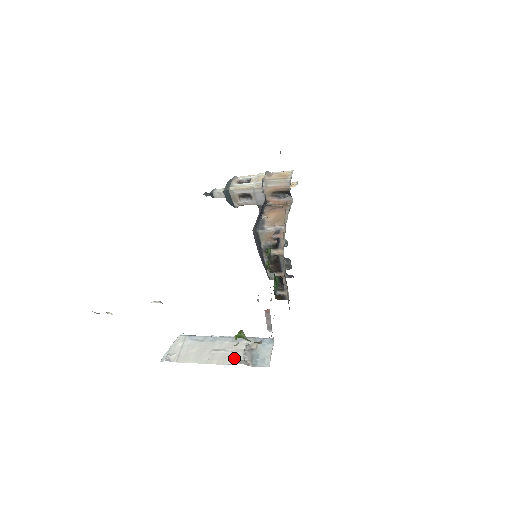
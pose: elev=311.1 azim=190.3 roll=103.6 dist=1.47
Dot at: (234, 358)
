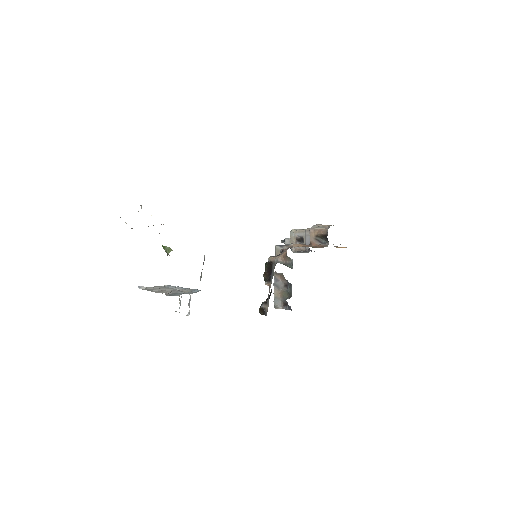
Dot at: occluded
